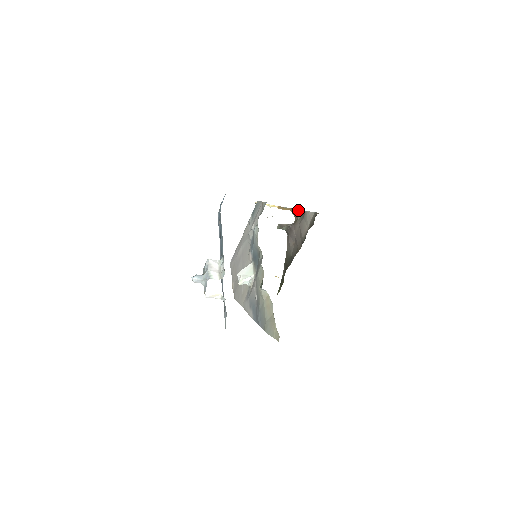
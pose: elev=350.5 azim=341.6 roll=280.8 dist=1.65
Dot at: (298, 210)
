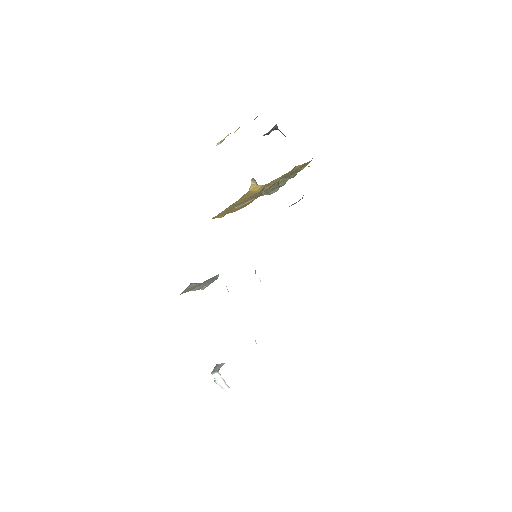
Dot at: occluded
